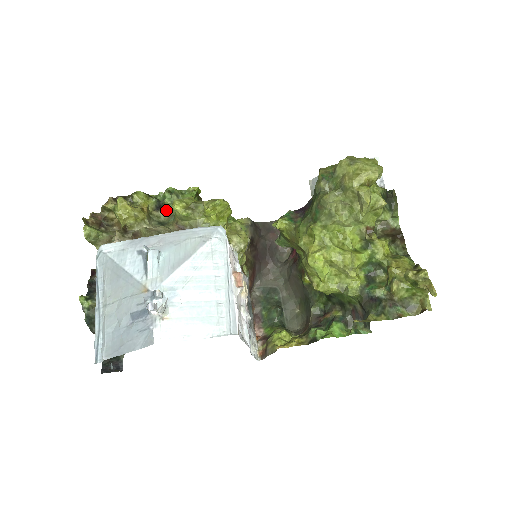
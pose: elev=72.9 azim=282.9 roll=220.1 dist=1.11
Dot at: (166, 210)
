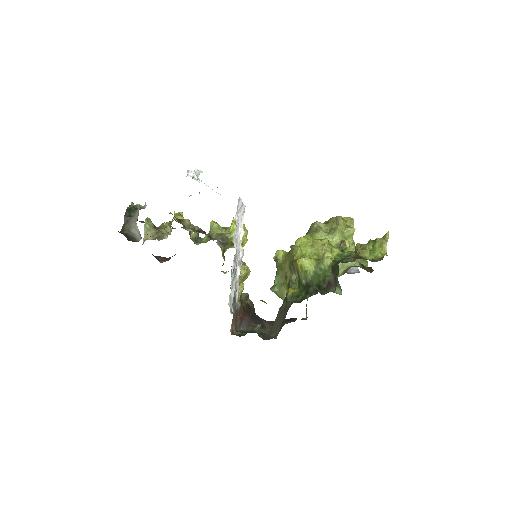
Dot at: (201, 242)
